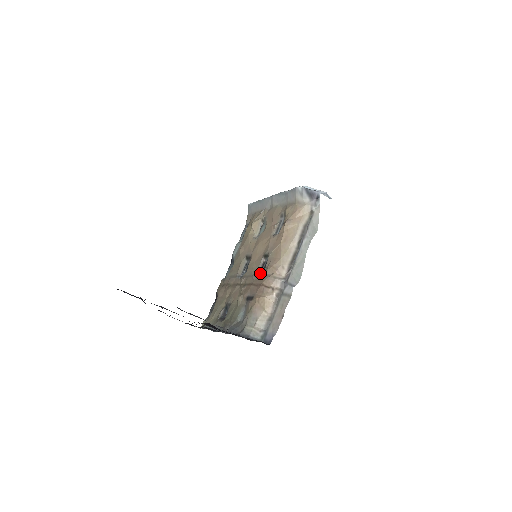
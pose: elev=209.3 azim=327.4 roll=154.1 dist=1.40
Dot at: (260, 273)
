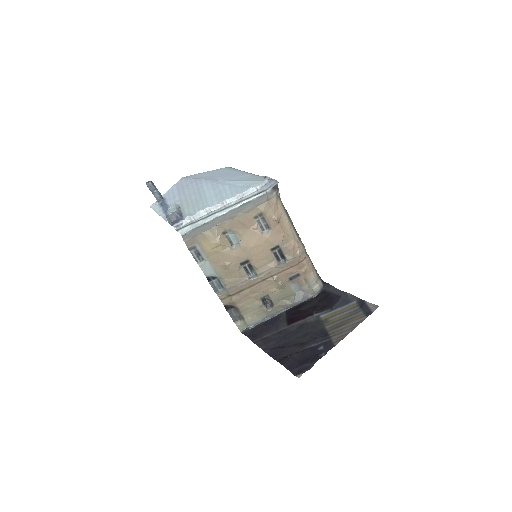
Dot at: (279, 260)
